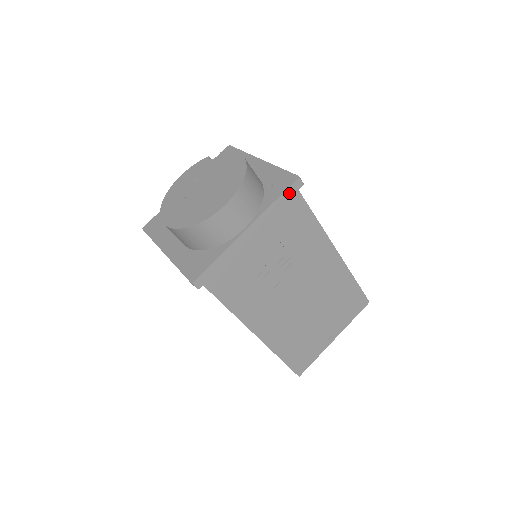
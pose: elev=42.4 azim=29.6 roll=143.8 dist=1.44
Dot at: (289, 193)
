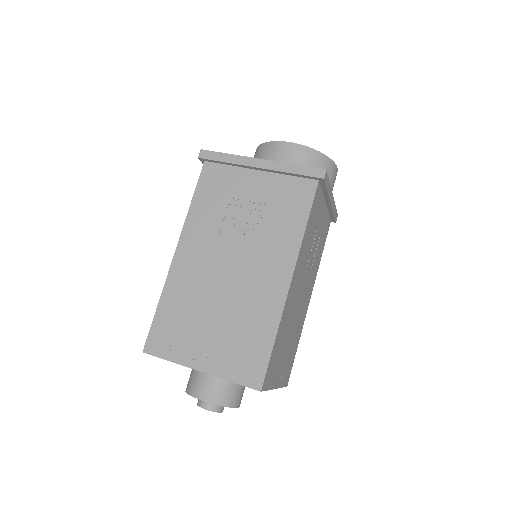
Dot at: (336, 215)
